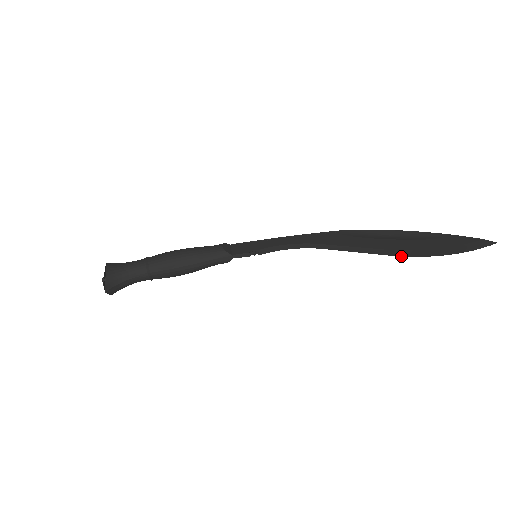
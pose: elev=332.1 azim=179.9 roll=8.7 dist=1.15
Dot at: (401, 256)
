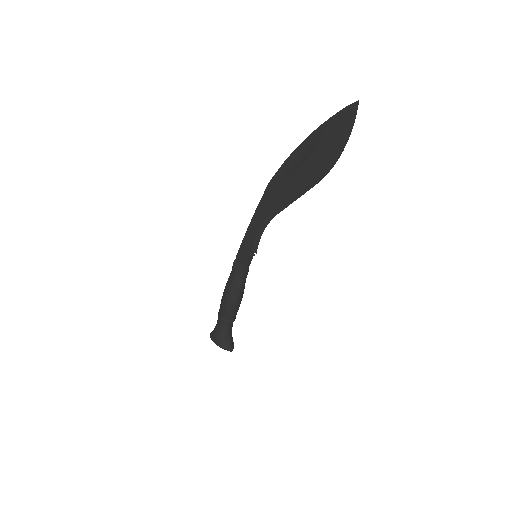
Dot at: occluded
